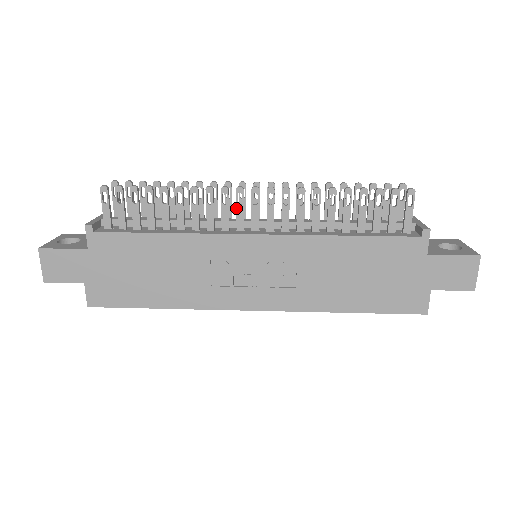
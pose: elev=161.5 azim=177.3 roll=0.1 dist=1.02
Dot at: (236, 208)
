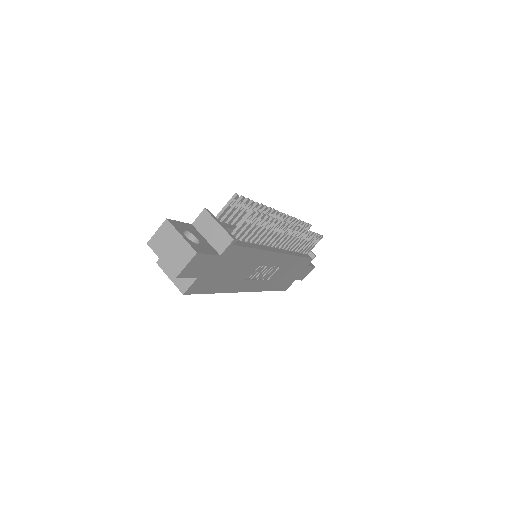
Dot at: (282, 236)
